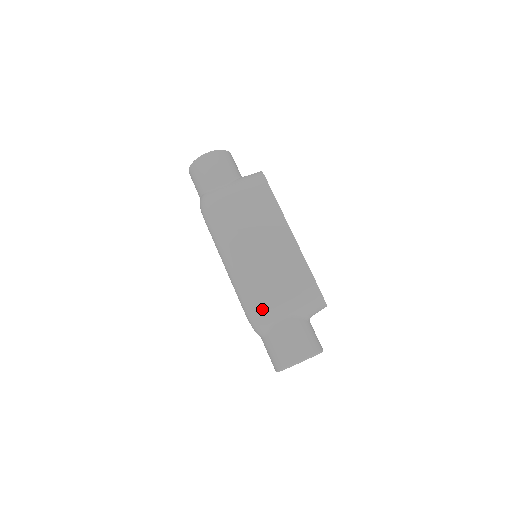
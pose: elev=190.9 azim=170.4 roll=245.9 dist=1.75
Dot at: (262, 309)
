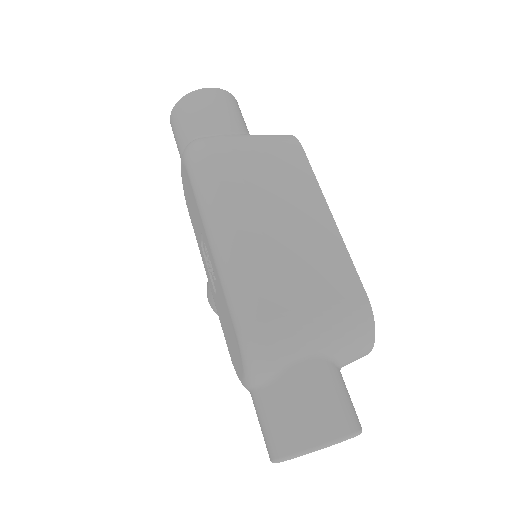
Dot at: (277, 329)
